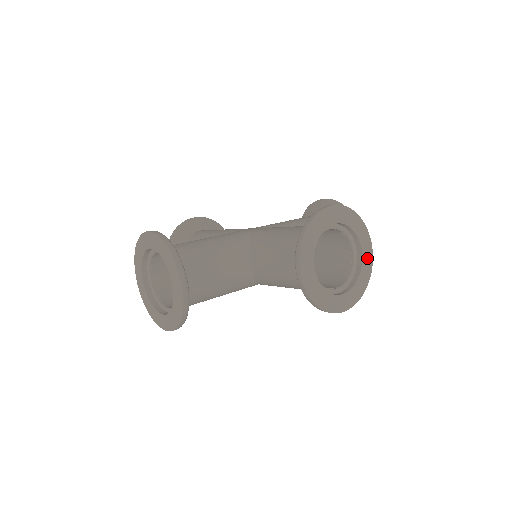
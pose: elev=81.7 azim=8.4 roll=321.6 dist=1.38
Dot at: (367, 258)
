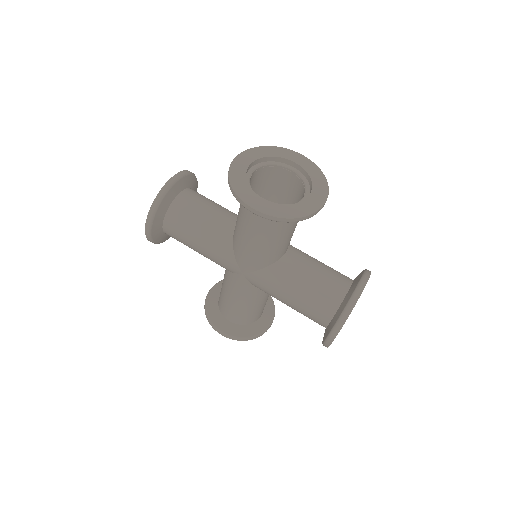
Dot at: (312, 203)
